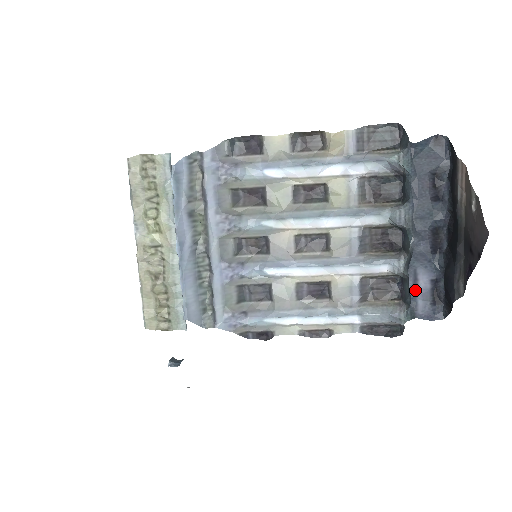
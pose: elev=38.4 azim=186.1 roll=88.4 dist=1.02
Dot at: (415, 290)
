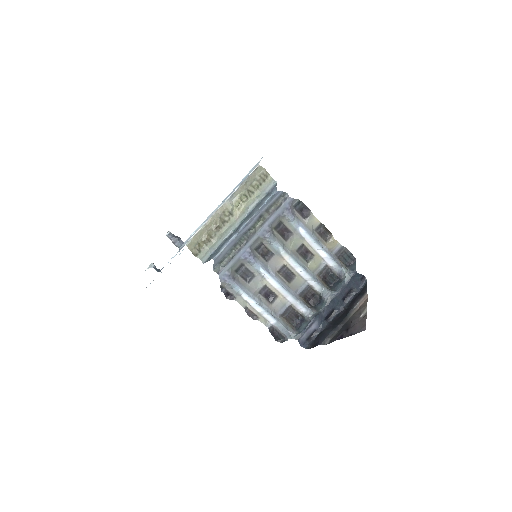
Dot at: (308, 328)
